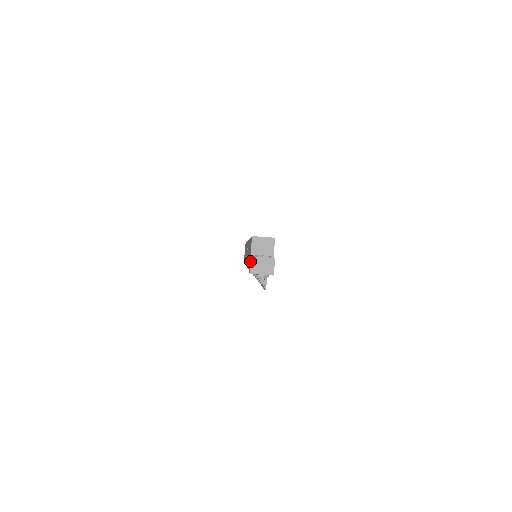
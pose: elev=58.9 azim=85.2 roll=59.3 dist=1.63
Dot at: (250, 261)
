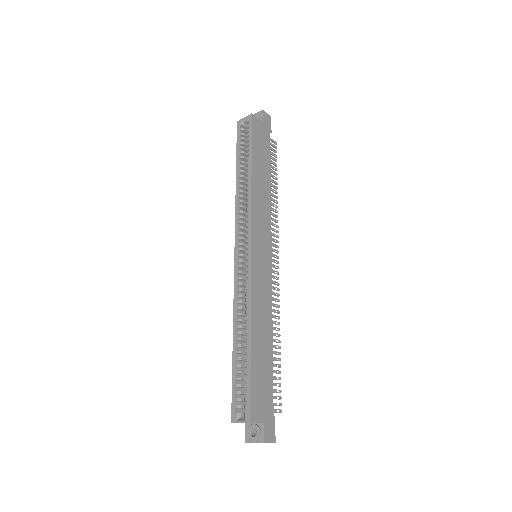
Dot at: occluded
